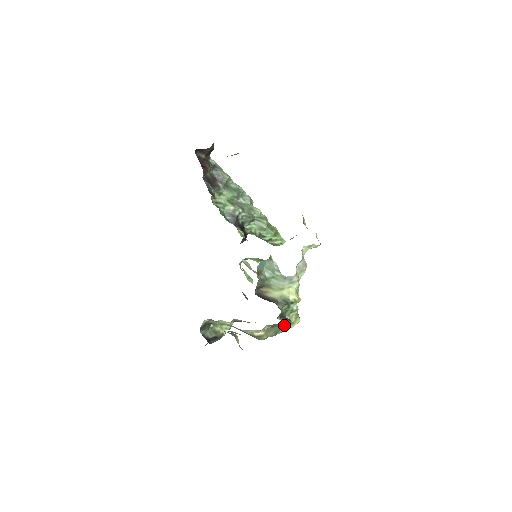
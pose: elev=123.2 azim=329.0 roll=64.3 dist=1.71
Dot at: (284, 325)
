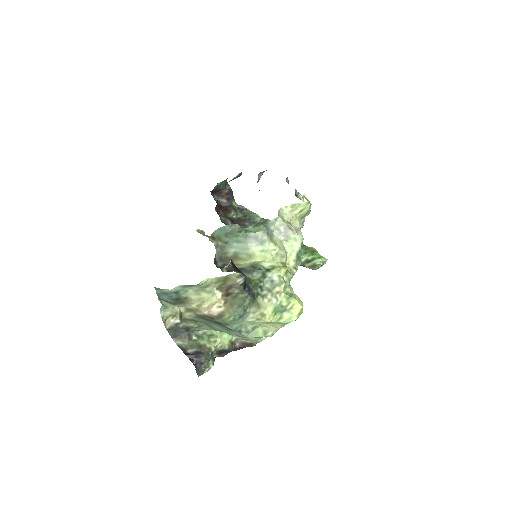
Dot at: (236, 282)
